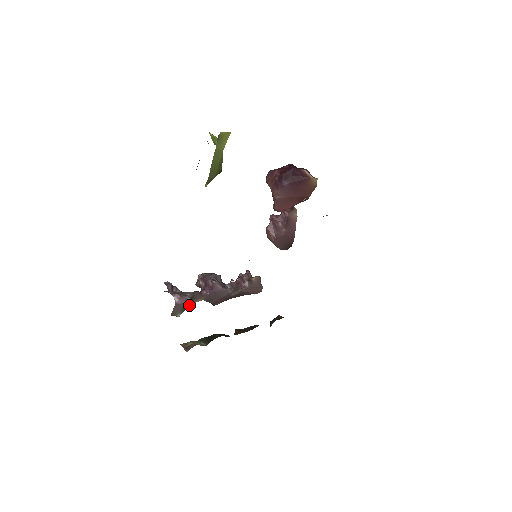
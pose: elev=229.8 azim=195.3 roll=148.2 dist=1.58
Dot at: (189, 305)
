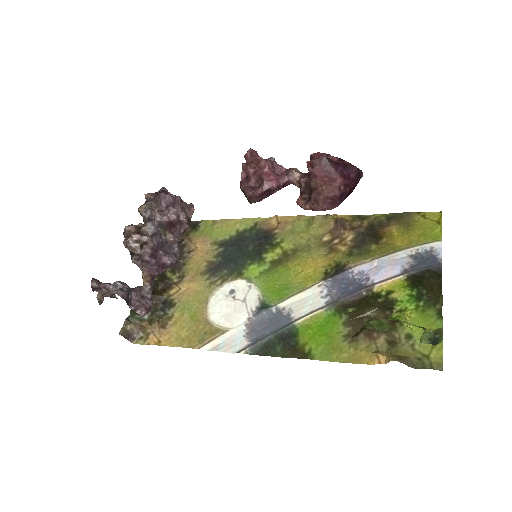
Dot at: occluded
